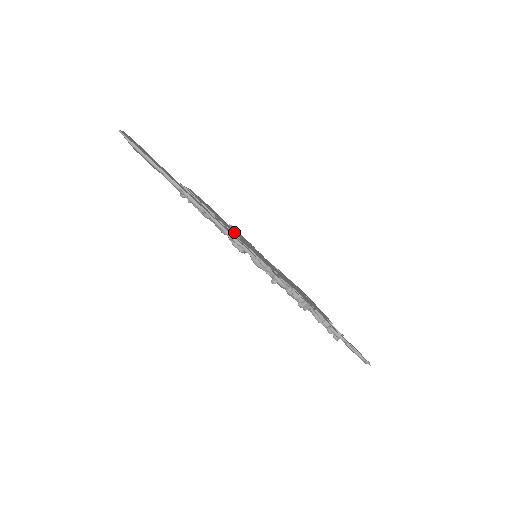
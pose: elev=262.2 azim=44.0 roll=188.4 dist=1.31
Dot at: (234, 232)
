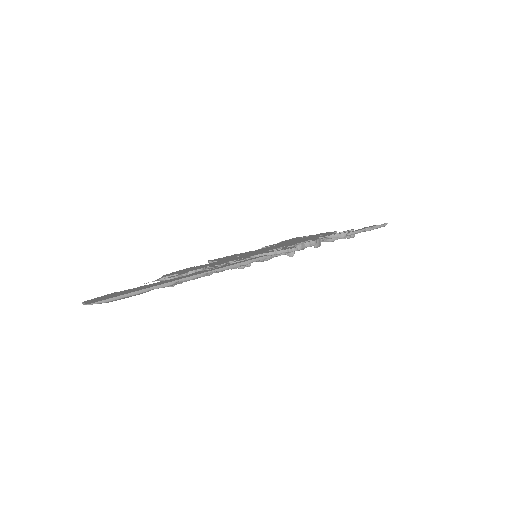
Dot at: (227, 261)
